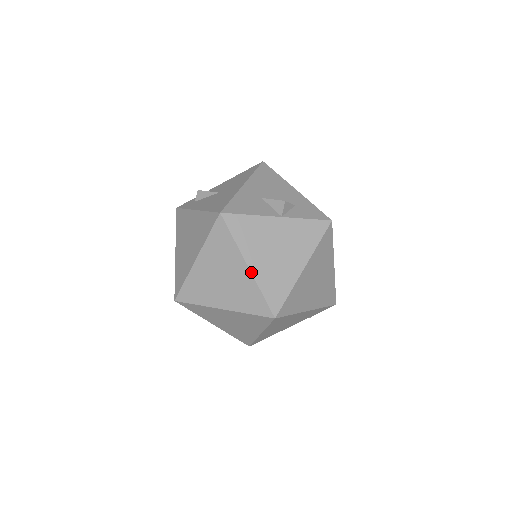
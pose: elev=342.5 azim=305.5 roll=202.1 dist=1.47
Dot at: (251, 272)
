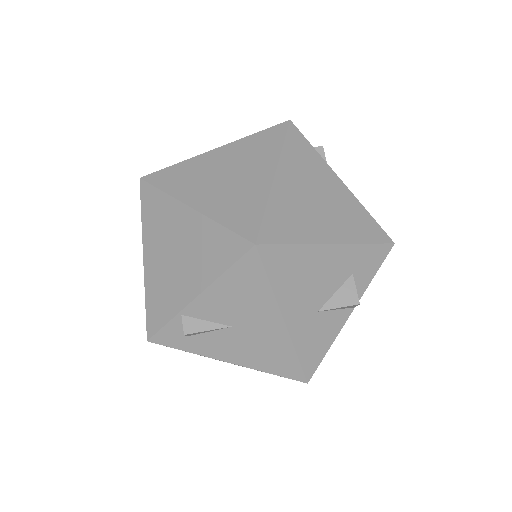
Dot at: occluded
